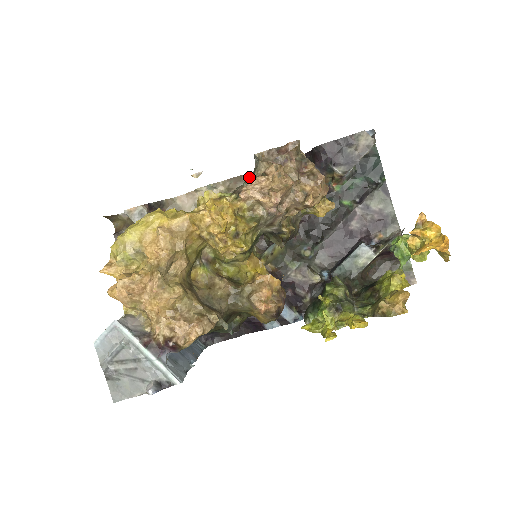
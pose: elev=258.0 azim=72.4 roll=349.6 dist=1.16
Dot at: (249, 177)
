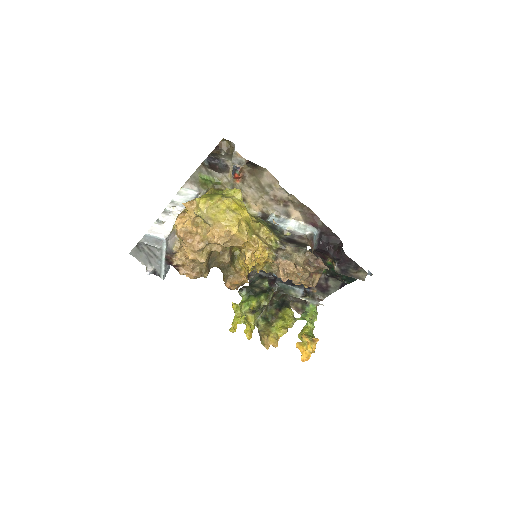
Dot at: (308, 210)
